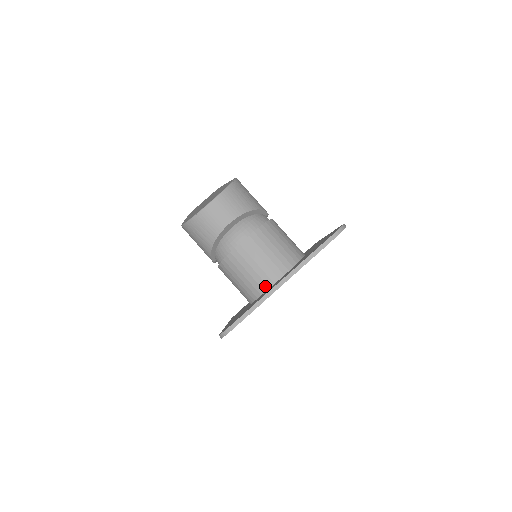
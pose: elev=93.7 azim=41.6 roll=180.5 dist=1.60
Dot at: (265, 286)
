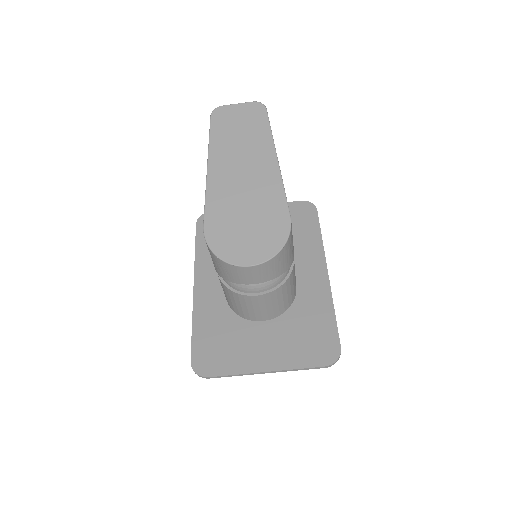
Dot at: (248, 318)
